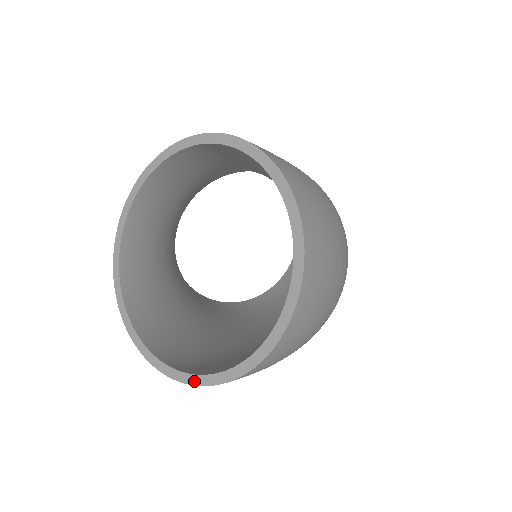
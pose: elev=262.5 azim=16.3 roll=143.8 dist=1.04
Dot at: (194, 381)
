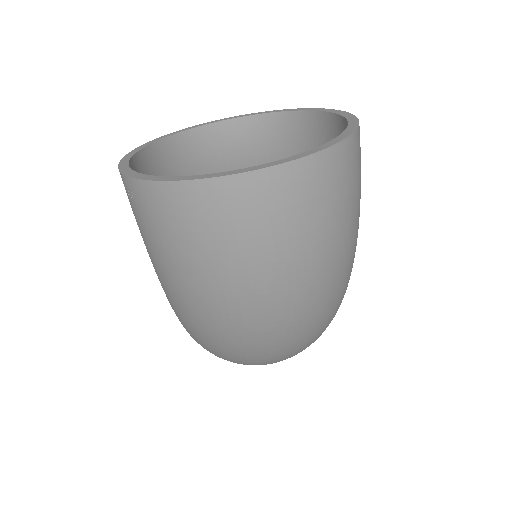
Dot at: (128, 173)
